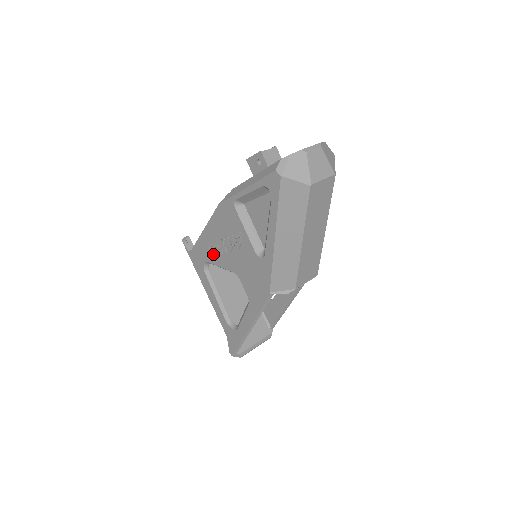
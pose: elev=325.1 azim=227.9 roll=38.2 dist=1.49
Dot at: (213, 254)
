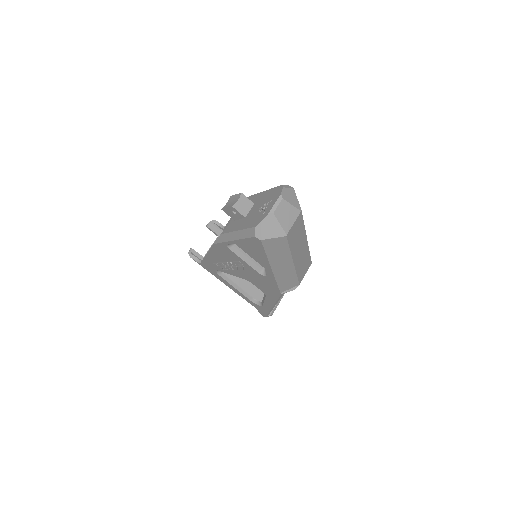
Dot at: (222, 269)
